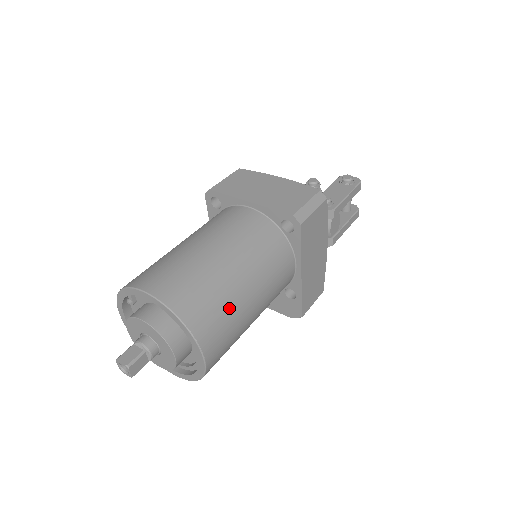
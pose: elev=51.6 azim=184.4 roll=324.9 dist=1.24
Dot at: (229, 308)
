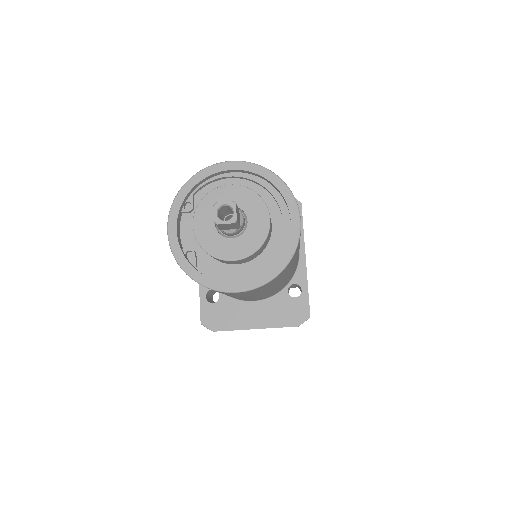
Dot at: occluded
